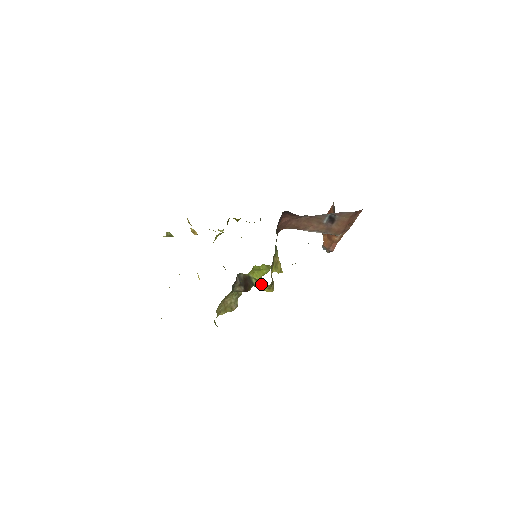
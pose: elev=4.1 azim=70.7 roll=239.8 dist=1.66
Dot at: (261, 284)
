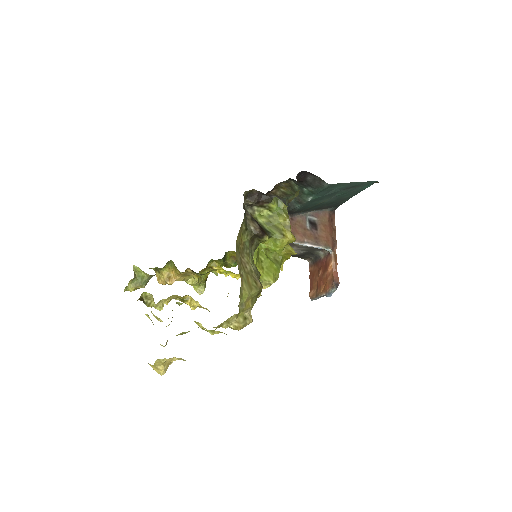
Dot at: (277, 225)
